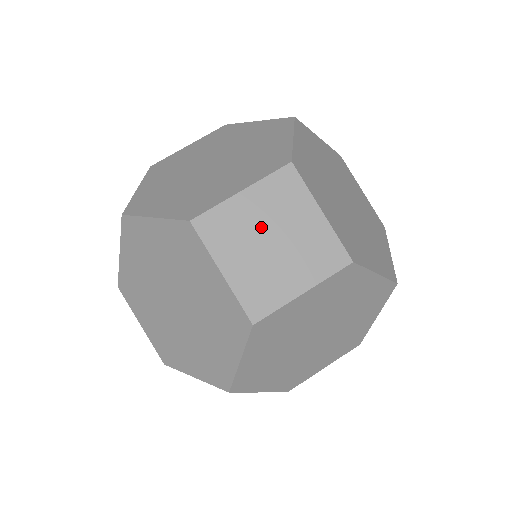
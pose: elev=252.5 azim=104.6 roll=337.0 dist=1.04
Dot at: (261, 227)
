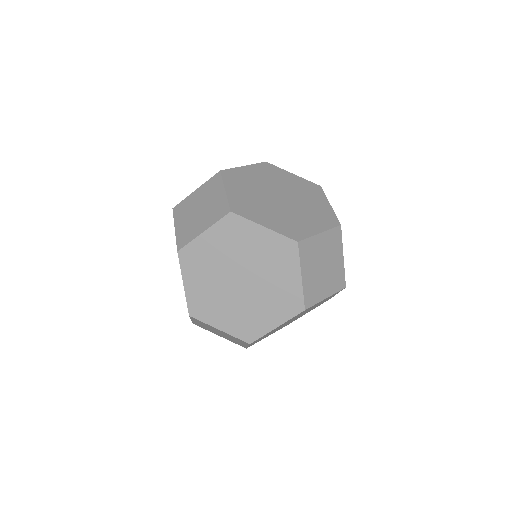
Dot at: occluded
